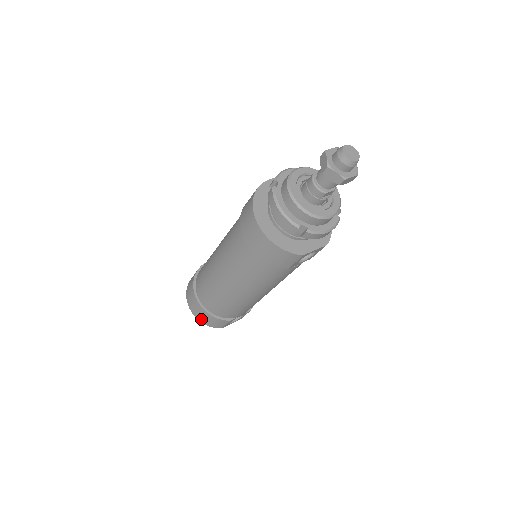
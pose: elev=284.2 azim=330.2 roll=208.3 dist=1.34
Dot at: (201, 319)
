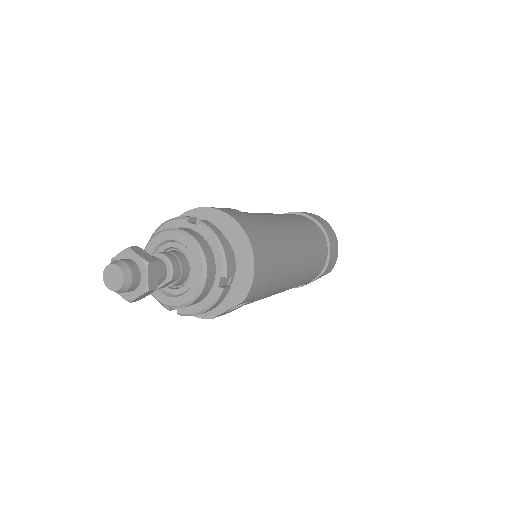
Dot at: occluded
